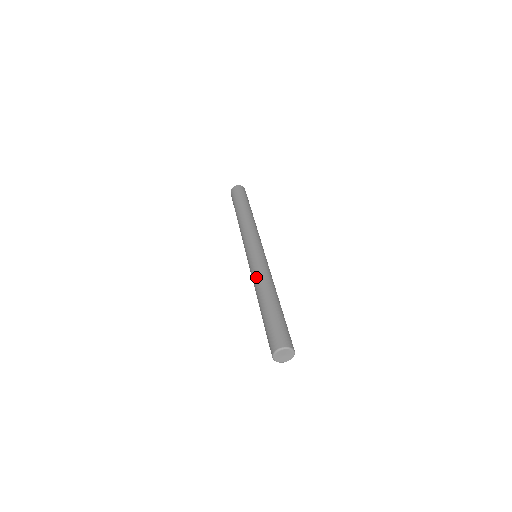
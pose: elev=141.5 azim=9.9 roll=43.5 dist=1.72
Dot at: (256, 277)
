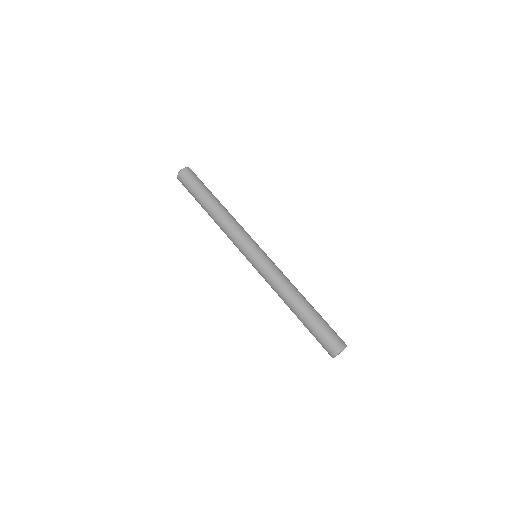
Dot at: (273, 289)
